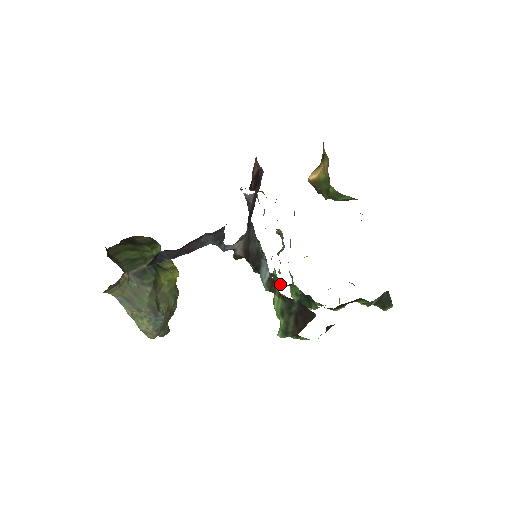
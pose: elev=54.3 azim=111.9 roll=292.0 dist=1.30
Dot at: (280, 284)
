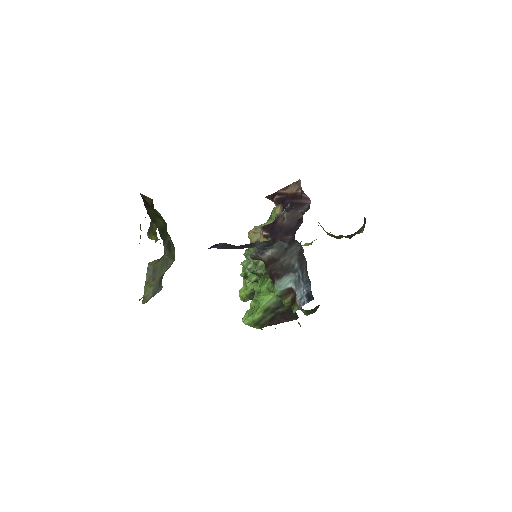
Dot at: (253, 280)
